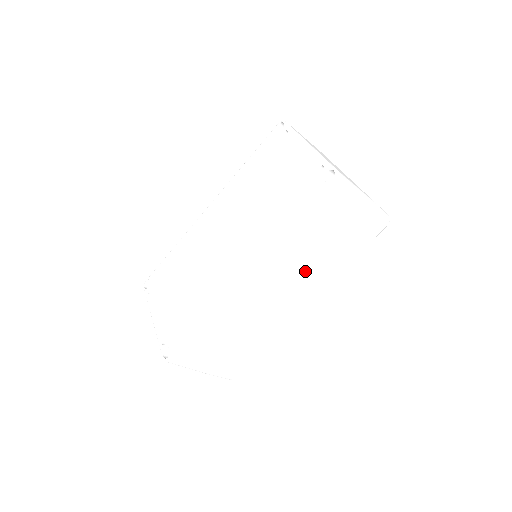
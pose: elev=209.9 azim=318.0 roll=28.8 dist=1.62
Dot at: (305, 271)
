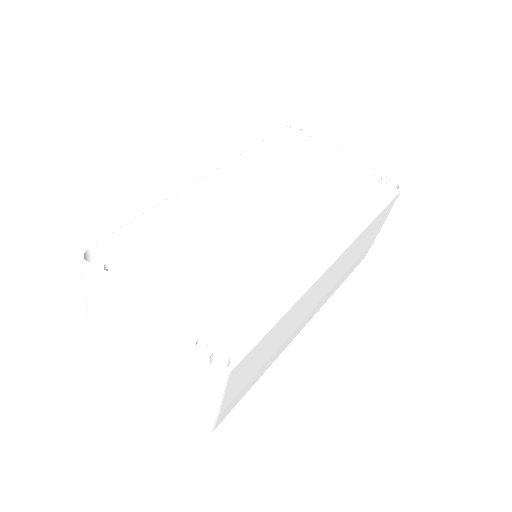
Dot at: (337, 279)
